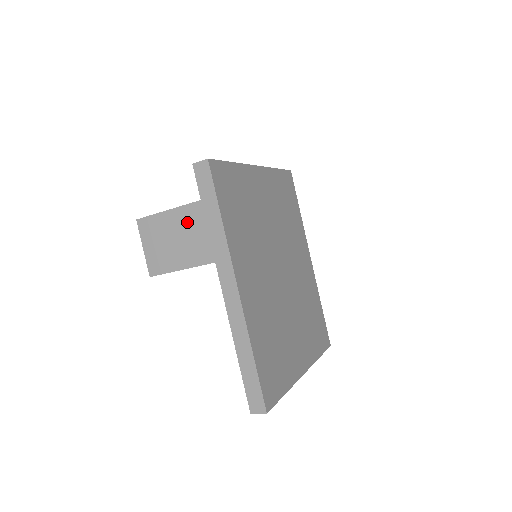
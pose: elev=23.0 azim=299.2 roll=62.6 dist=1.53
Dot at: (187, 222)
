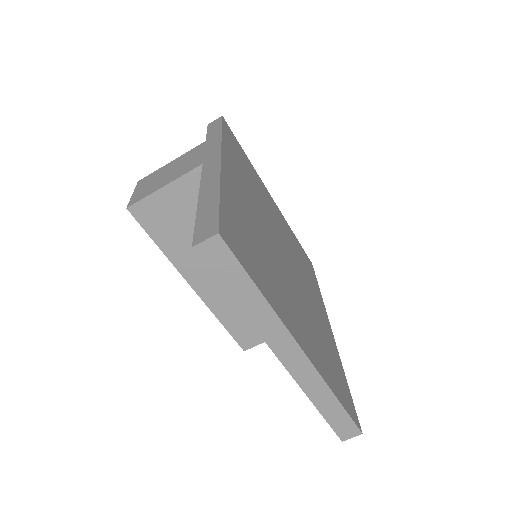
Dot at: (187, 157)
